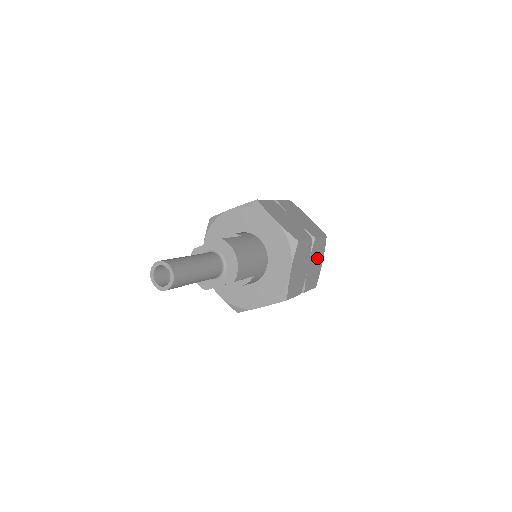
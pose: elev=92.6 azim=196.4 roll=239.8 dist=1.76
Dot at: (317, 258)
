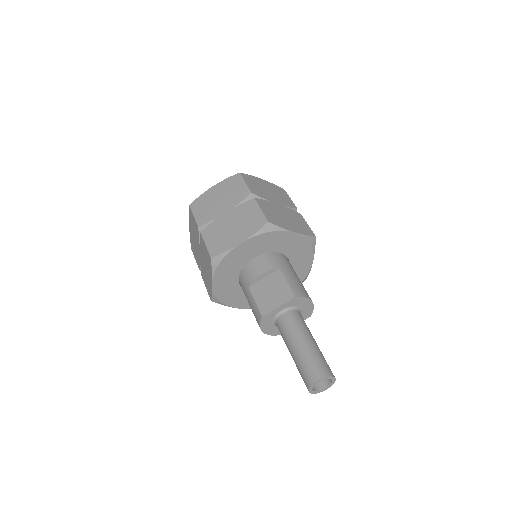
Dot at: occluded
